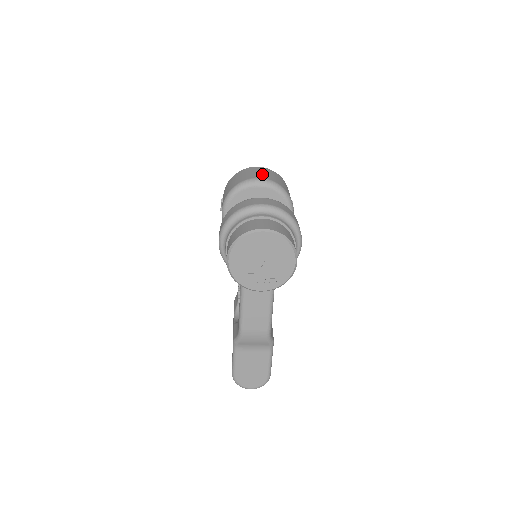
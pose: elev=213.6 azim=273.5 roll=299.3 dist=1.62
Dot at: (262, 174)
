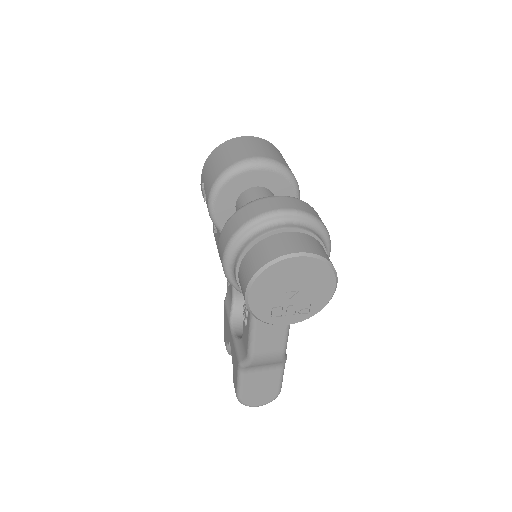
Dot at: (257, 150)
